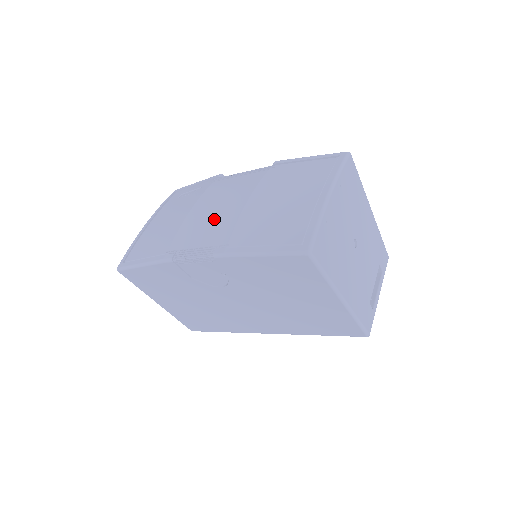
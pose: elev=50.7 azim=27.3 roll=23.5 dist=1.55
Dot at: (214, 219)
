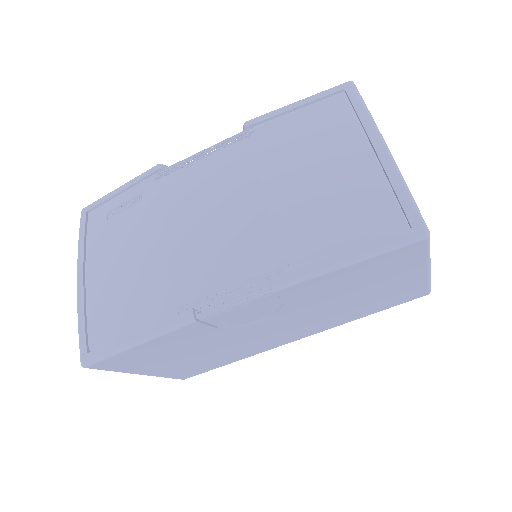
Dot at: (225, 235)
